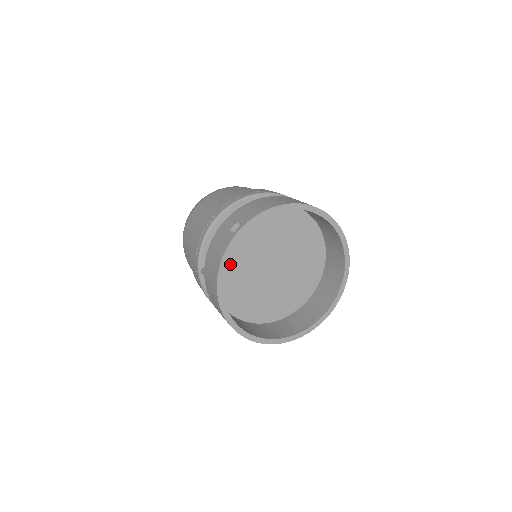
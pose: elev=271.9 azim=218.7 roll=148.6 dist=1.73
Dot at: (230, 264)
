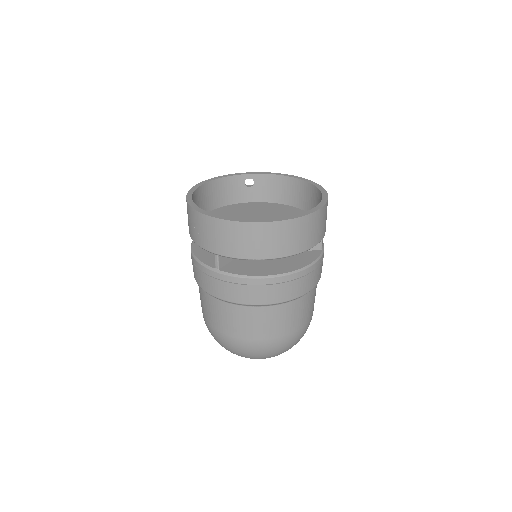
Dot at: (229, 213)
